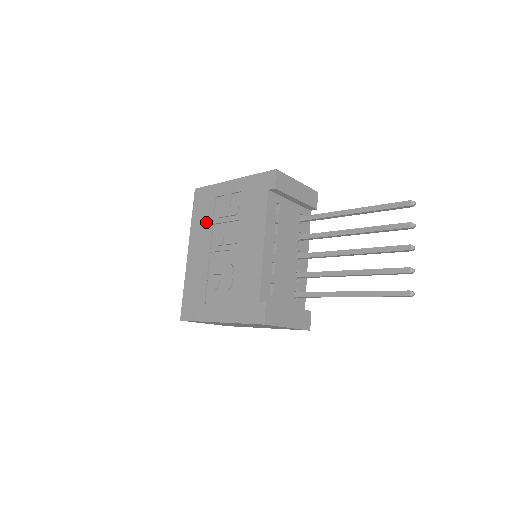
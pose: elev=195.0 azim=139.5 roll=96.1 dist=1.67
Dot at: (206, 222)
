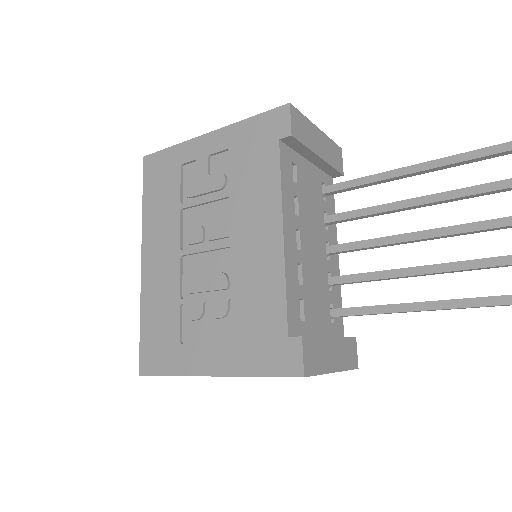
Dot at: (169, 207)
